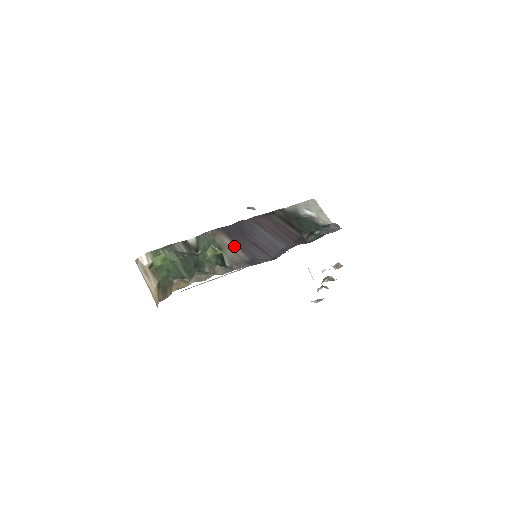
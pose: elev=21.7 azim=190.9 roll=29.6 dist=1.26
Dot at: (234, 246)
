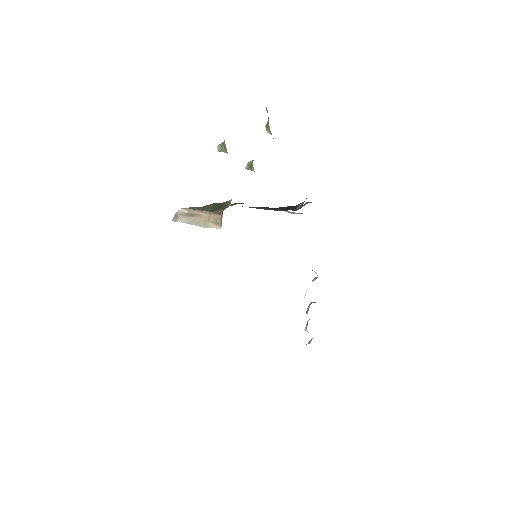
Dot at: occluded
